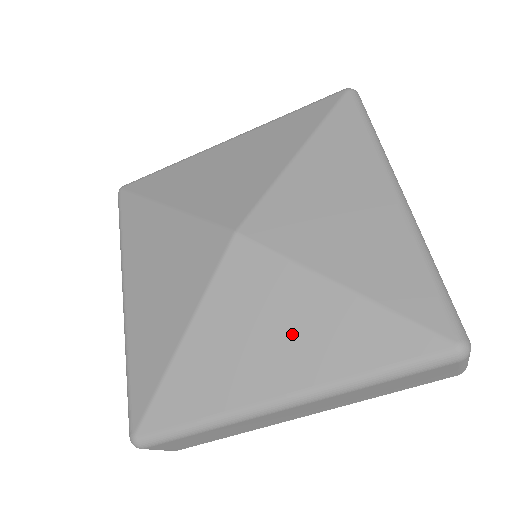
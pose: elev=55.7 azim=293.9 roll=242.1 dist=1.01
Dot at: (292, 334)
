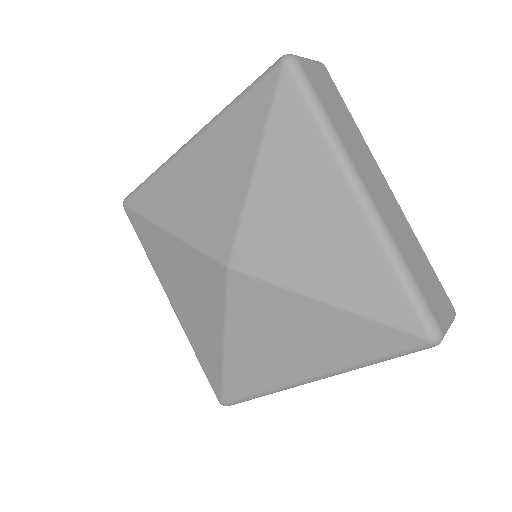
Dot at: (300, 339)
